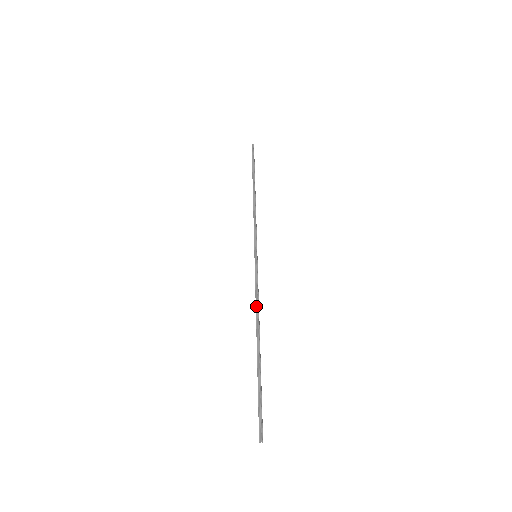
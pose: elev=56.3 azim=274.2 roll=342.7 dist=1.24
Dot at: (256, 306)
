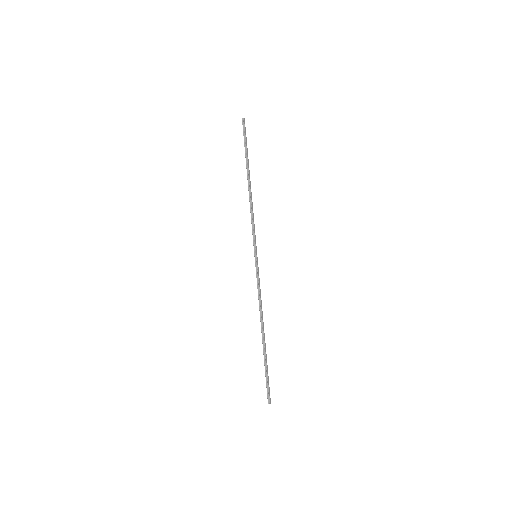
Dot at: (259, 305)
